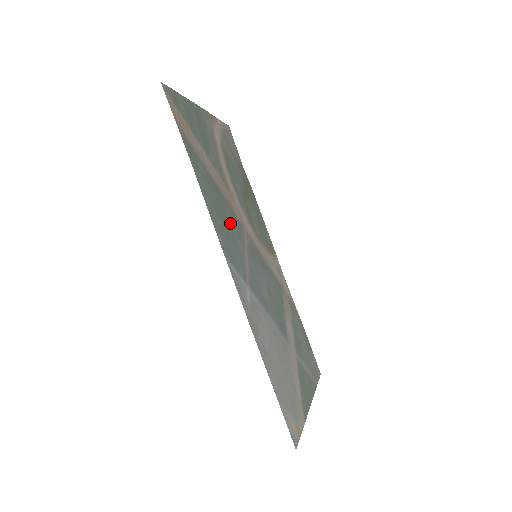
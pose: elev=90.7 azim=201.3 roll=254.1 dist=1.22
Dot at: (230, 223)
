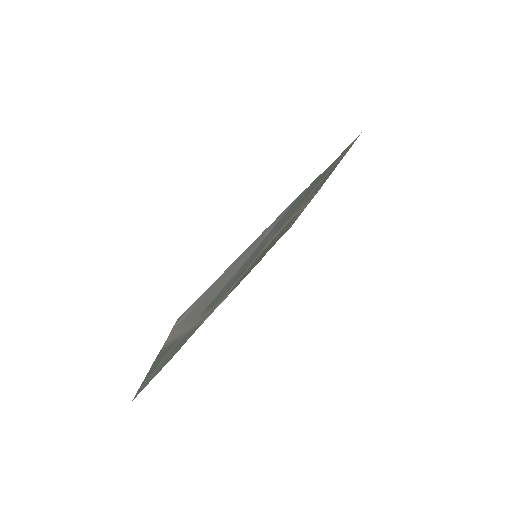
Dot at: occluded
